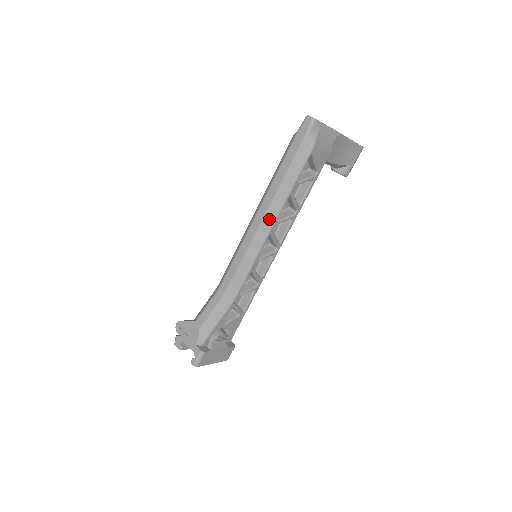
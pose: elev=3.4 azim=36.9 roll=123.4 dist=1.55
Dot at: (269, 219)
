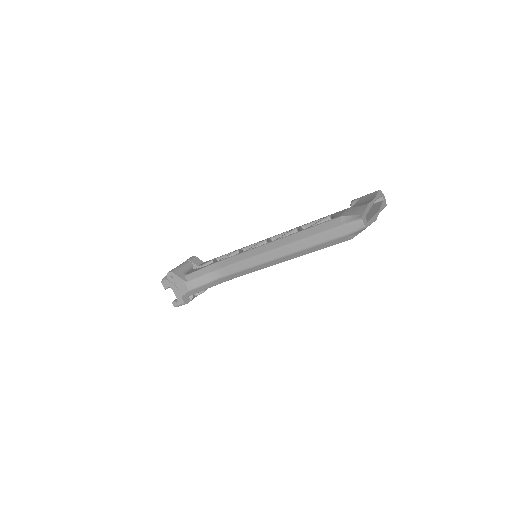
Dot at: (283, 259)
